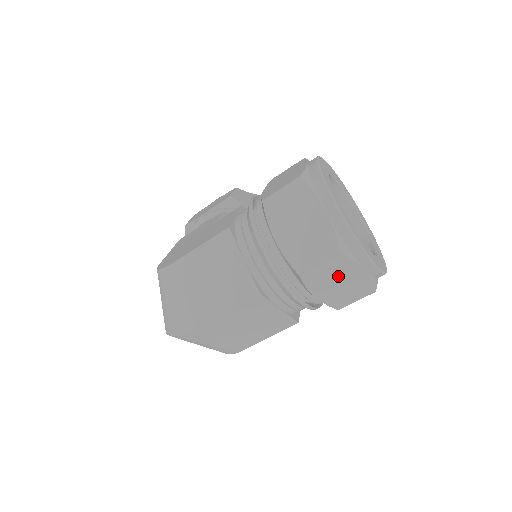
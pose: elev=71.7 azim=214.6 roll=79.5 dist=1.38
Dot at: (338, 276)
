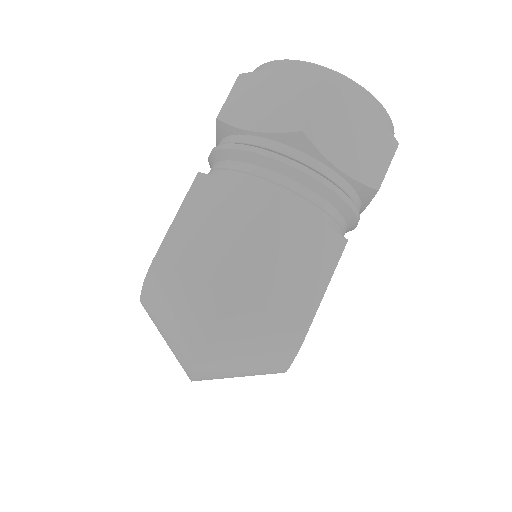
Dot at: (345, 123)
